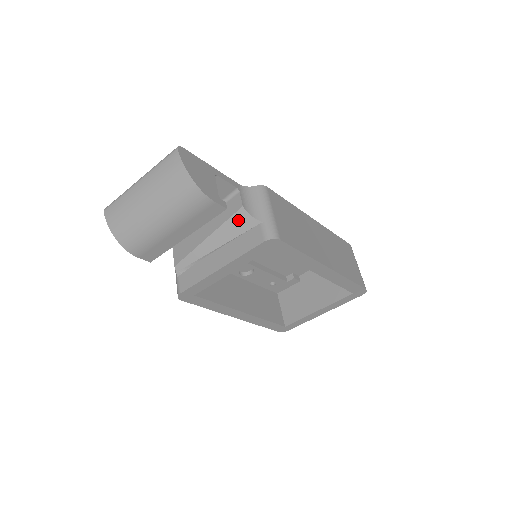
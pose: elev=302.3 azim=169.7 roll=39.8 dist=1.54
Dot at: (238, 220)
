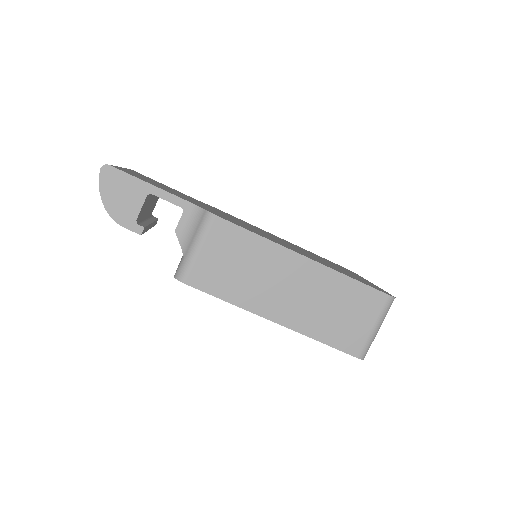
Dot at: occluded
